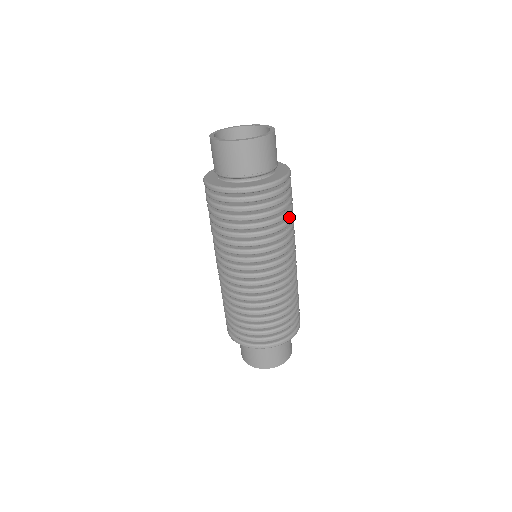
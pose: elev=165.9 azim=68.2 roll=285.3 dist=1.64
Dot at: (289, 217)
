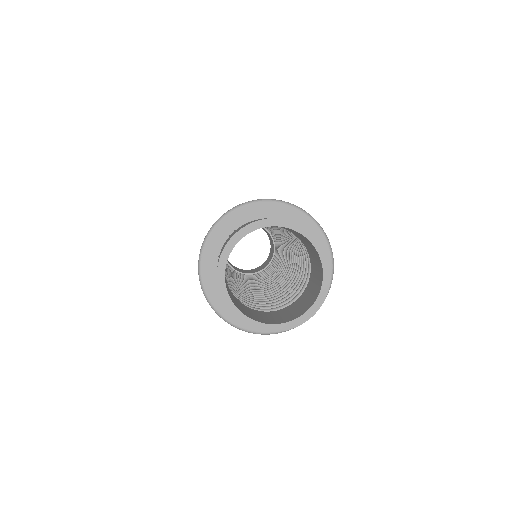
Dot at: occluded
